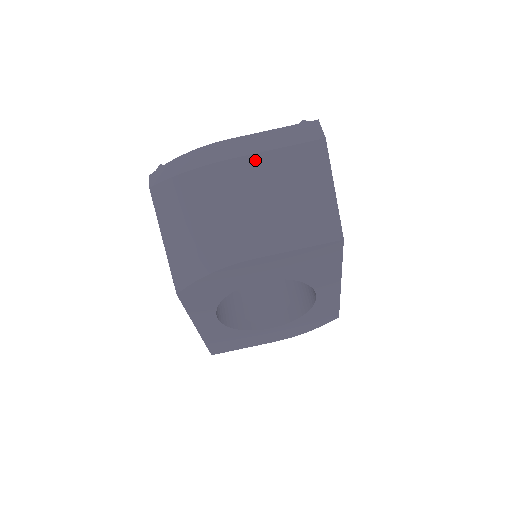
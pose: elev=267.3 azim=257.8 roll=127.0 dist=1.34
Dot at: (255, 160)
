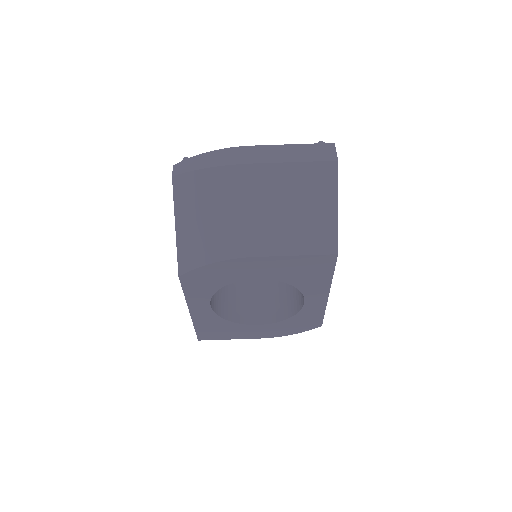
Dot at: (272, 169)
